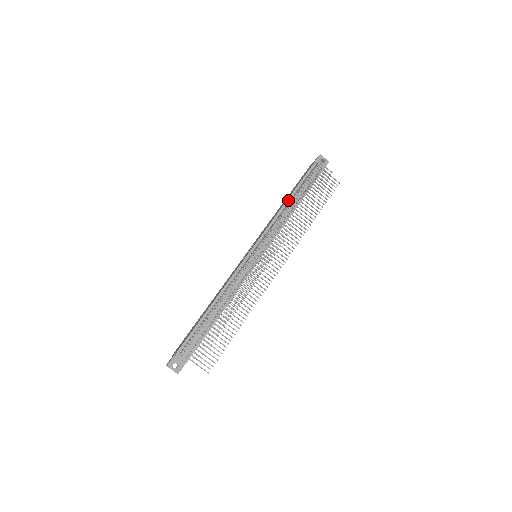
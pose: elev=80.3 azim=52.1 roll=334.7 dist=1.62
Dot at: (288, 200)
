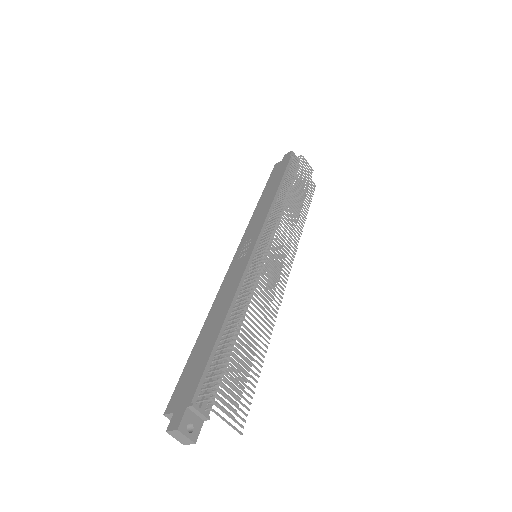
Dot at: (278, 191)
